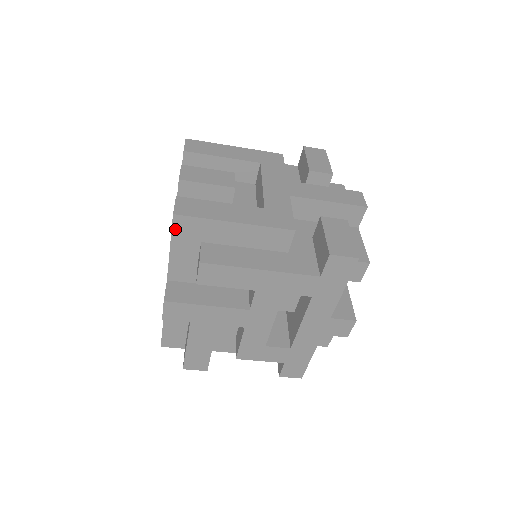
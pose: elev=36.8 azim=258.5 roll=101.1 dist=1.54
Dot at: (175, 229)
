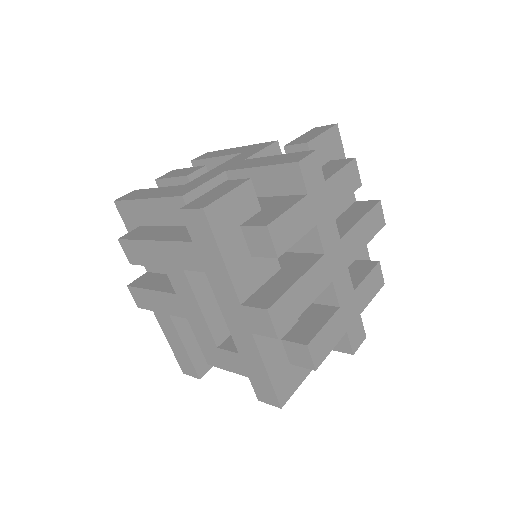
Dot at: (122, 216)
